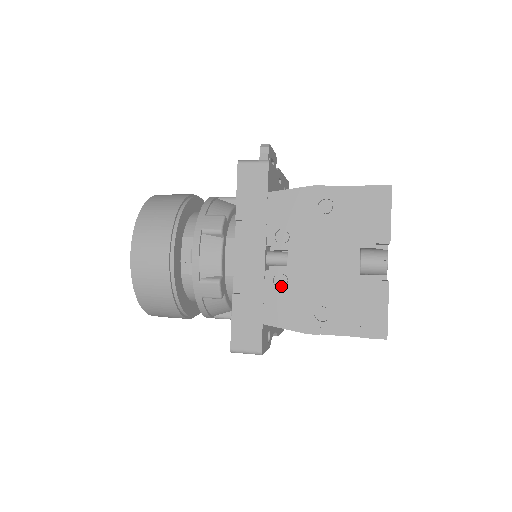
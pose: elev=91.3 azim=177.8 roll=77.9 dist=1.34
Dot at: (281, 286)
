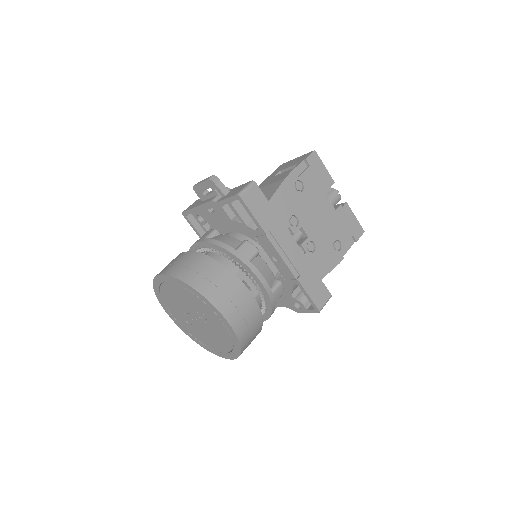
Dot at: (313, 250)
